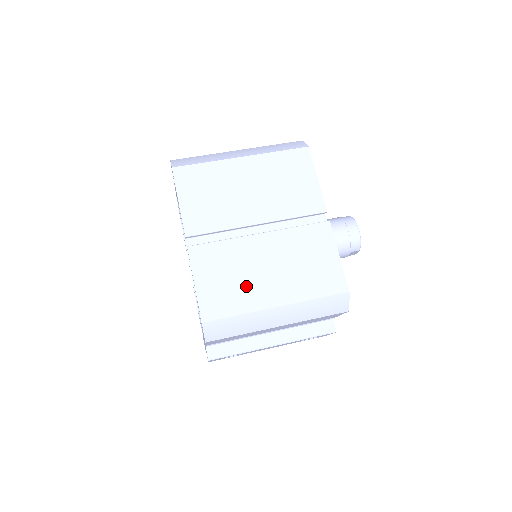
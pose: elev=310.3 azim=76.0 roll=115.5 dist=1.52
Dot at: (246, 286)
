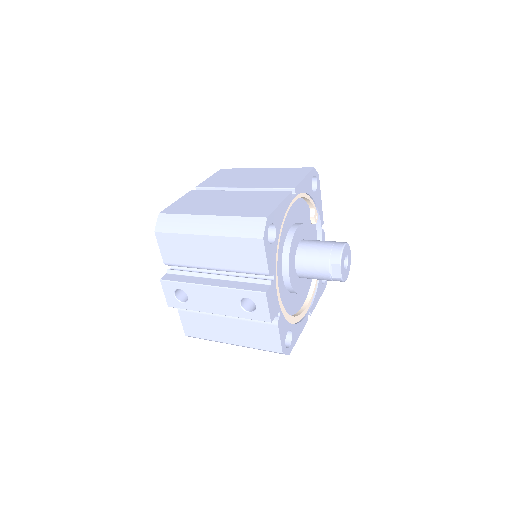
Dot at: (202, 206)
